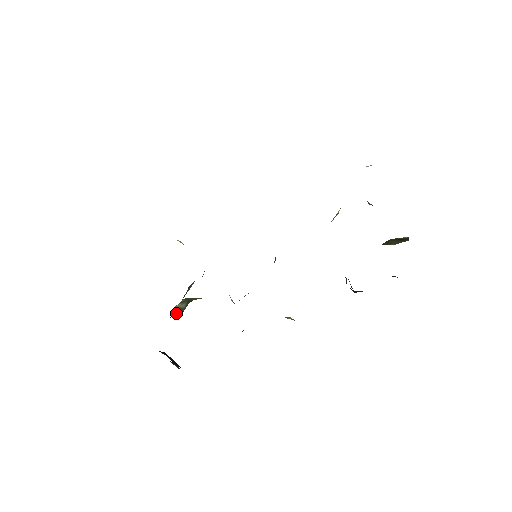
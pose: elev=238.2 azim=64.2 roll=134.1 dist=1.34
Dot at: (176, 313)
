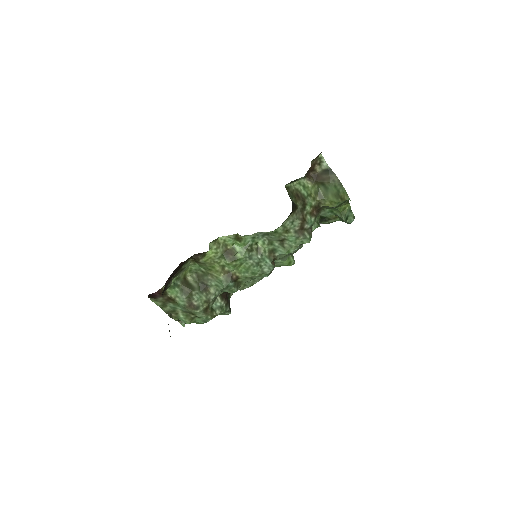
Dot at: (187, 286)
